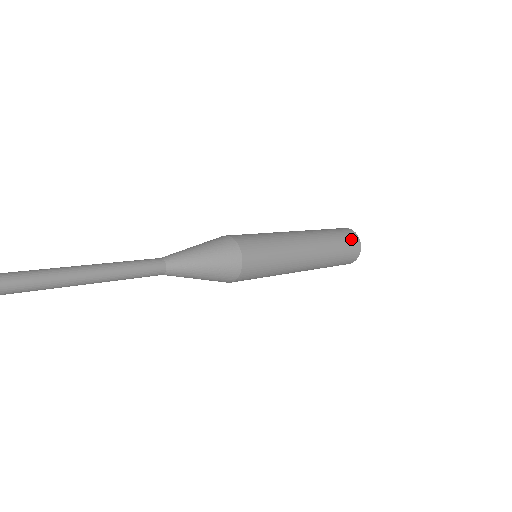
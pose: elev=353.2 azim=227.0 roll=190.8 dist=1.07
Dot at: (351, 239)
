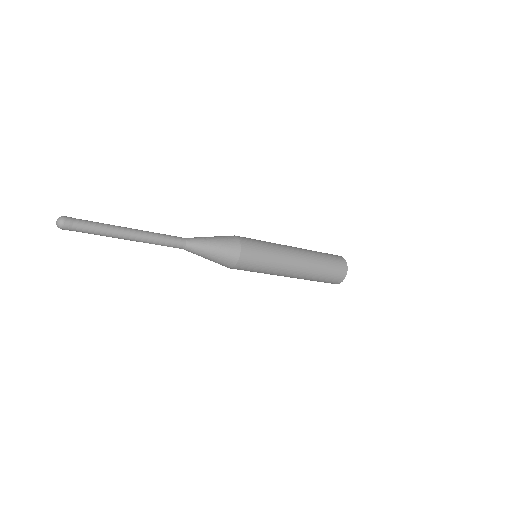
Dot at: occluded
